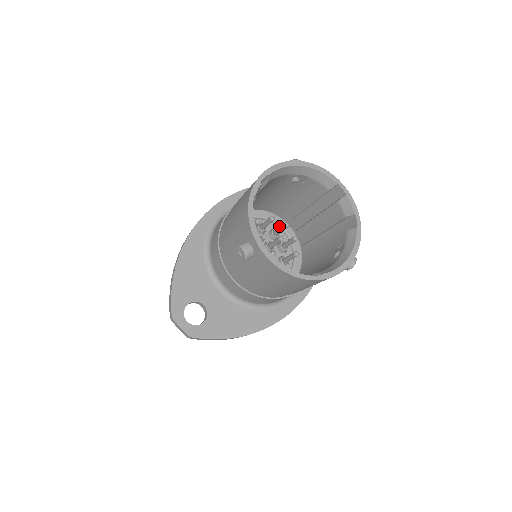
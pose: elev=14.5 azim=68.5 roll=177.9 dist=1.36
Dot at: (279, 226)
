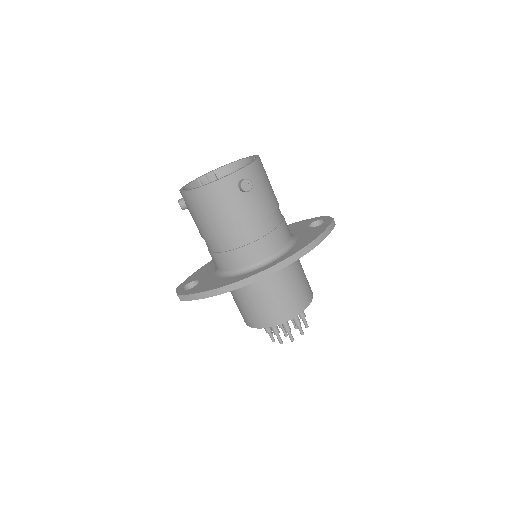
Dot at: occluded
